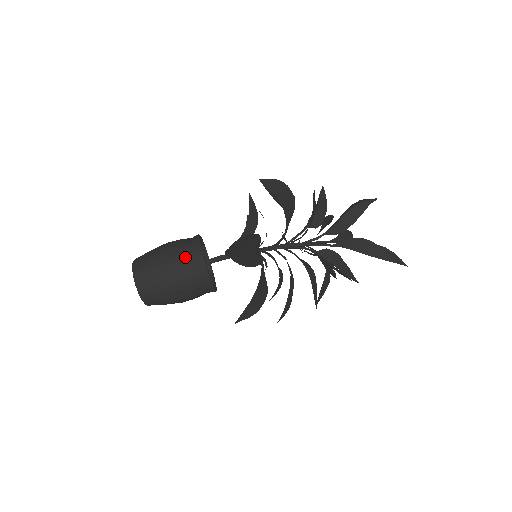
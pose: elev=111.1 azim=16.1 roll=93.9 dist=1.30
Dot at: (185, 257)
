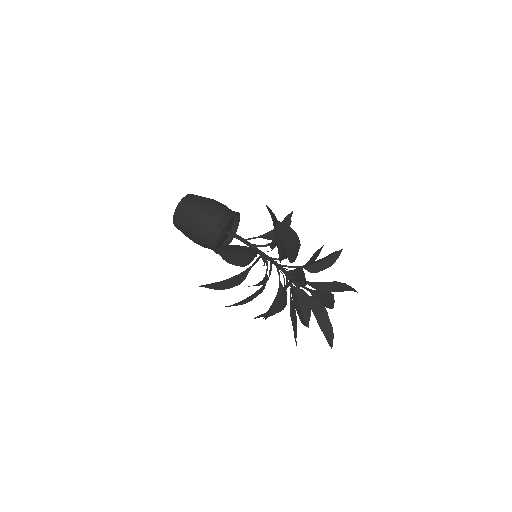
Dot at: (212, 221)
